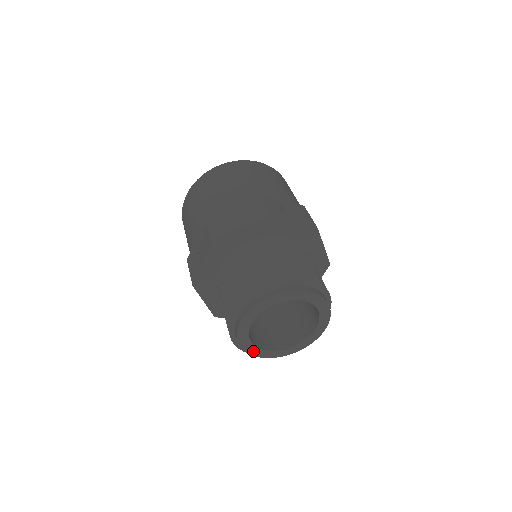
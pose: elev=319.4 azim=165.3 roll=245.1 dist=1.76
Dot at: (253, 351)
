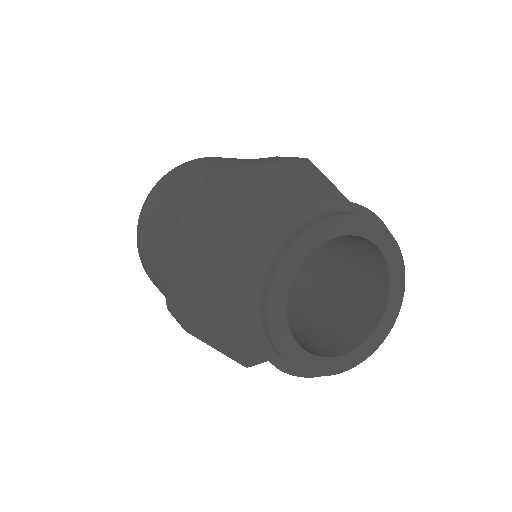
Dot at: (282, 341)
